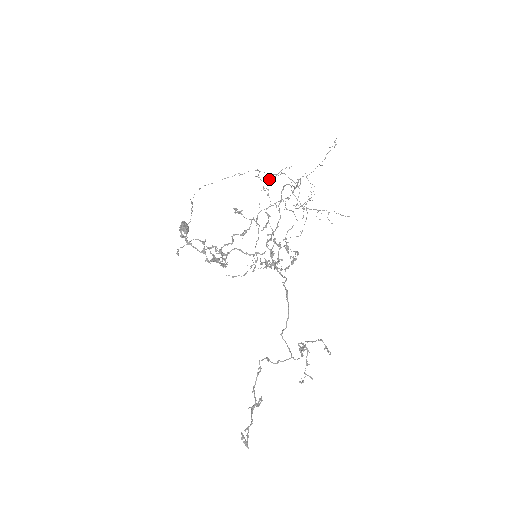
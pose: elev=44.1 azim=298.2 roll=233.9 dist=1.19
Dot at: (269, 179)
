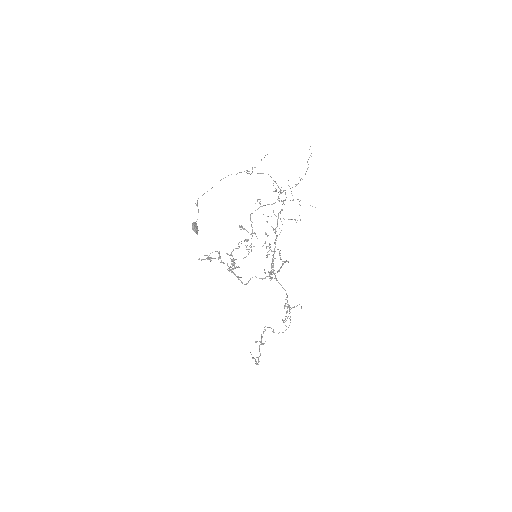
Dot at: (252, 169)
